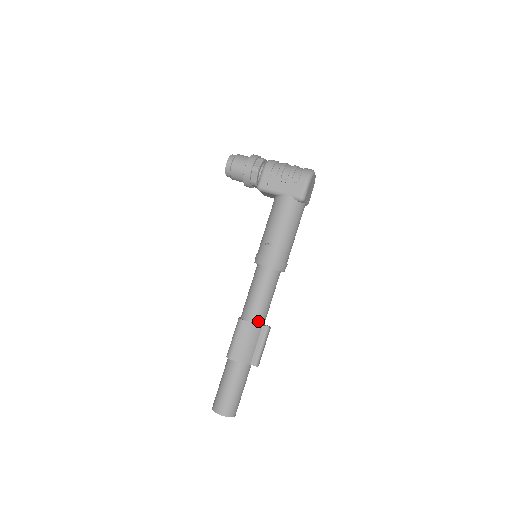
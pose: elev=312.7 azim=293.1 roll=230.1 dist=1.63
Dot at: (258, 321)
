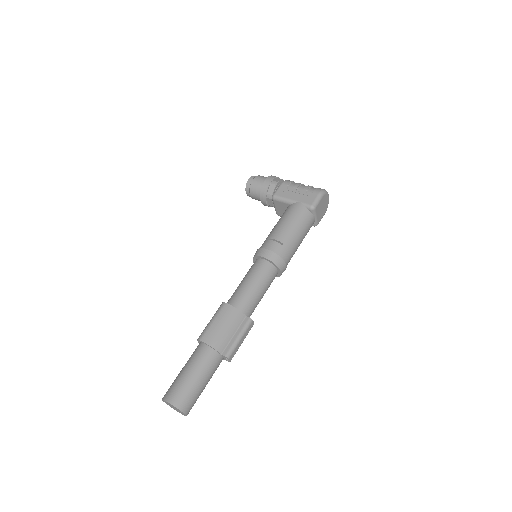
Dot at: (242, 309)
